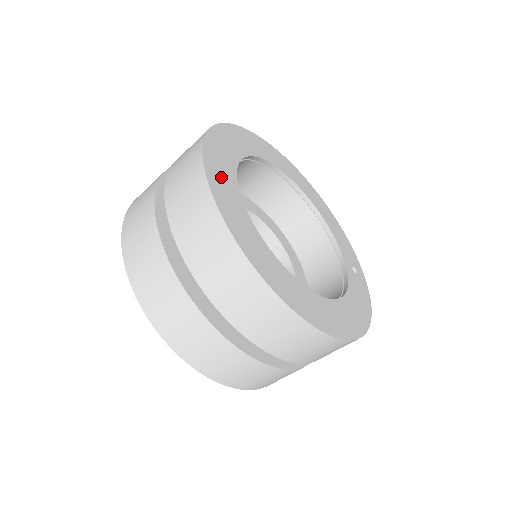
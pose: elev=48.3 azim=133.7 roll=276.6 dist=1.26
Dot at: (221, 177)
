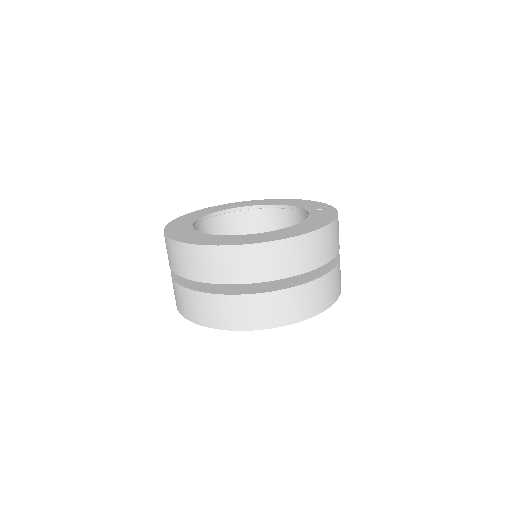
Dot at: (178, 230)
